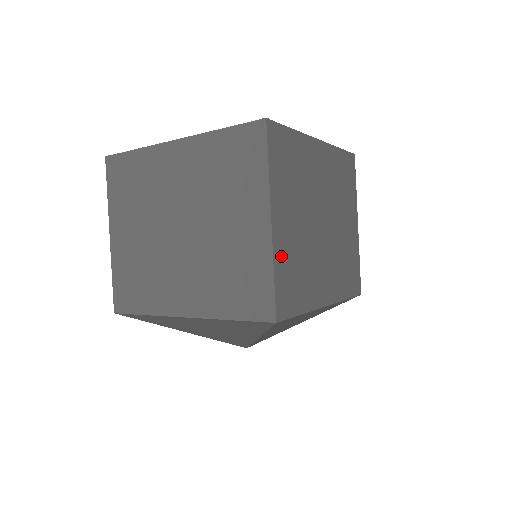
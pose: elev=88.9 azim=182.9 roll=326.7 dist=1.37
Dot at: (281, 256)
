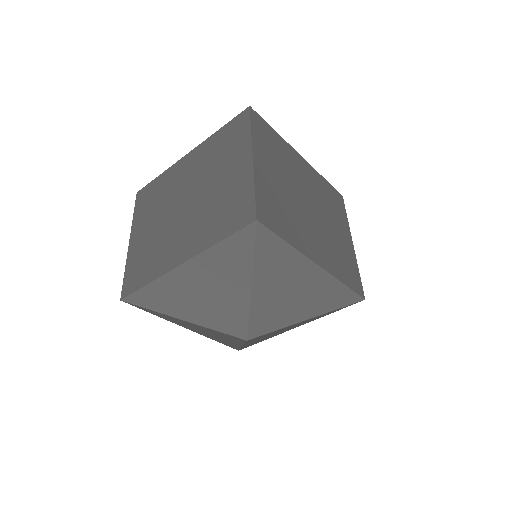
Dot at: (263, 185)
